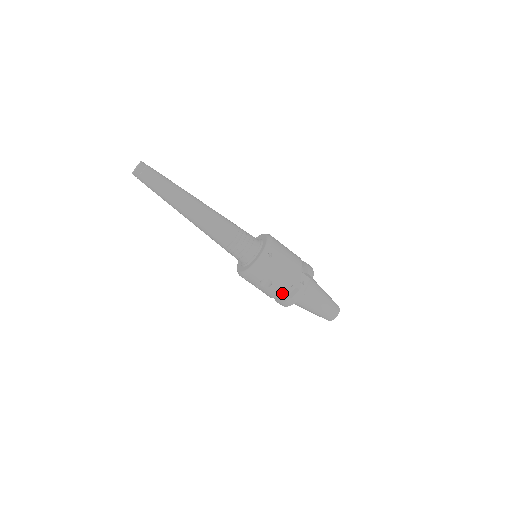
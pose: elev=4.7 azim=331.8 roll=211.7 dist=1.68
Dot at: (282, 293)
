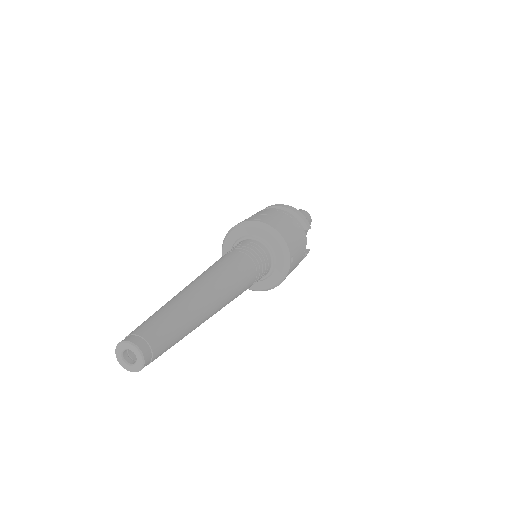
Dot at: occluded
